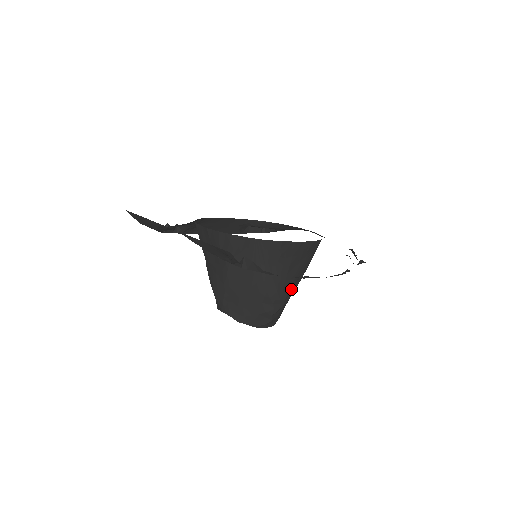
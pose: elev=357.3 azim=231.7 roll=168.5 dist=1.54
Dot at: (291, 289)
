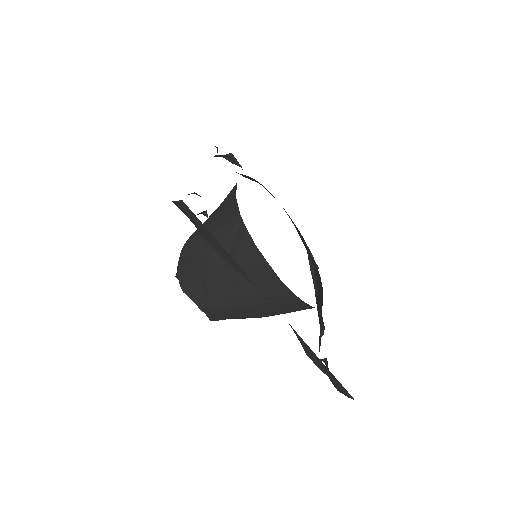
Dot at: occluded
